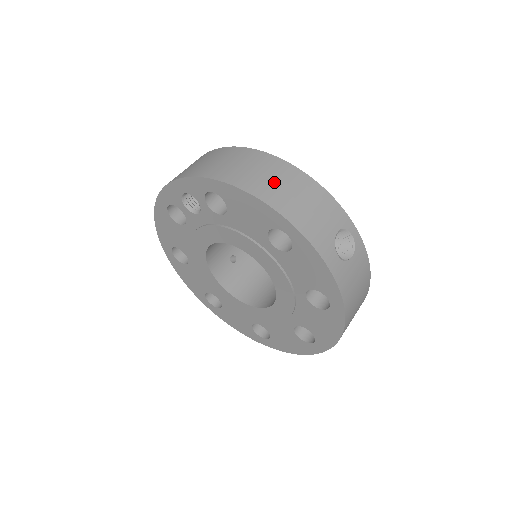
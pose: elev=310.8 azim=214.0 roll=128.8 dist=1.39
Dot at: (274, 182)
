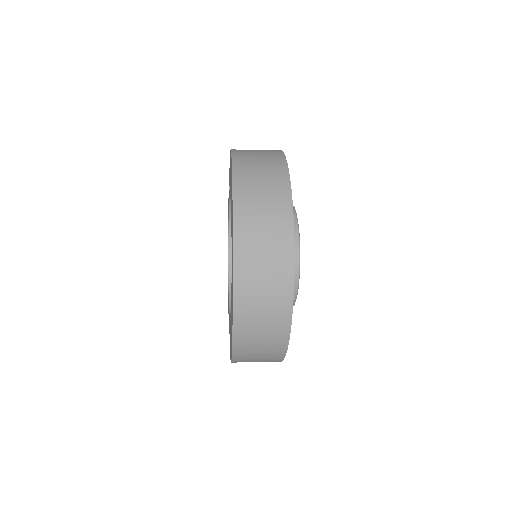
Dot at: occluded
